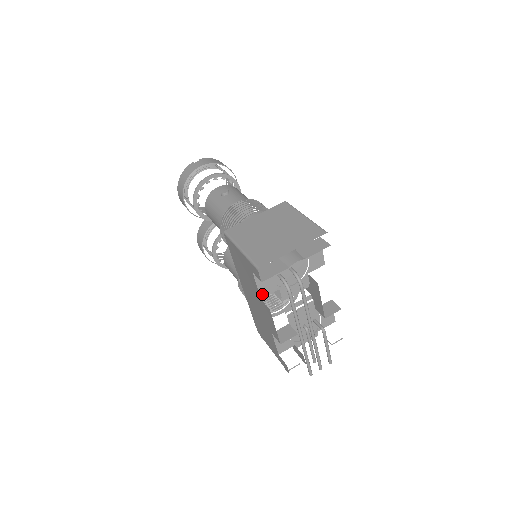
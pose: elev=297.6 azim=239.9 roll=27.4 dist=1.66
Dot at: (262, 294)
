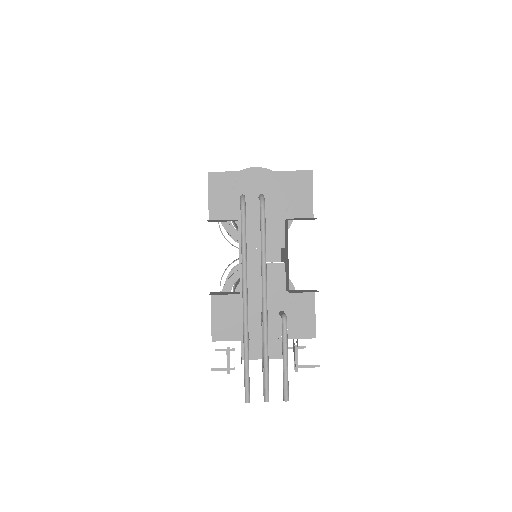
Dot at: (212, 215)
